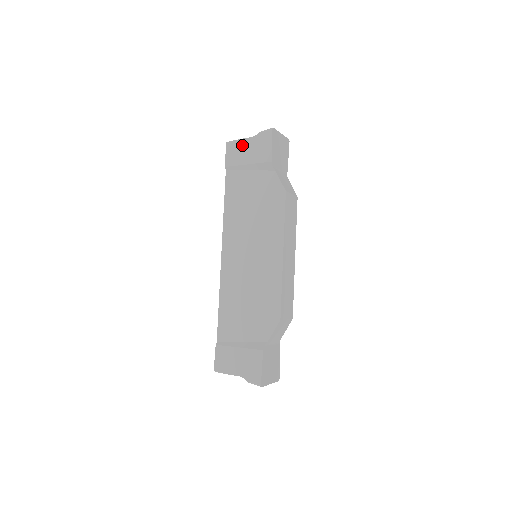
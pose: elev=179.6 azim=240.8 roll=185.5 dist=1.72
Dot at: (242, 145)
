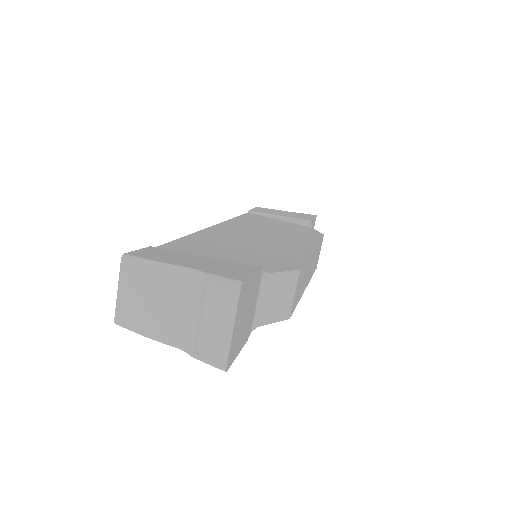
Dot at: occluded
